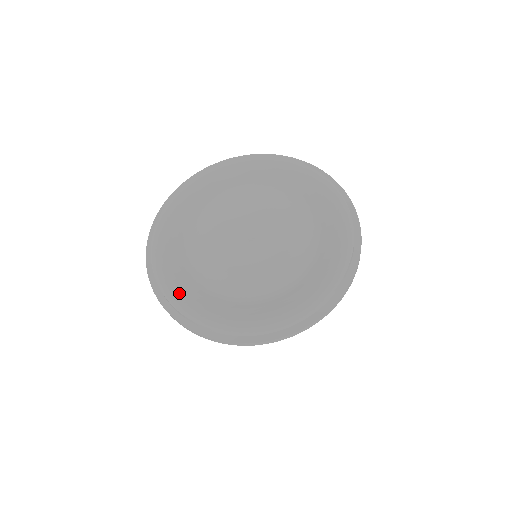
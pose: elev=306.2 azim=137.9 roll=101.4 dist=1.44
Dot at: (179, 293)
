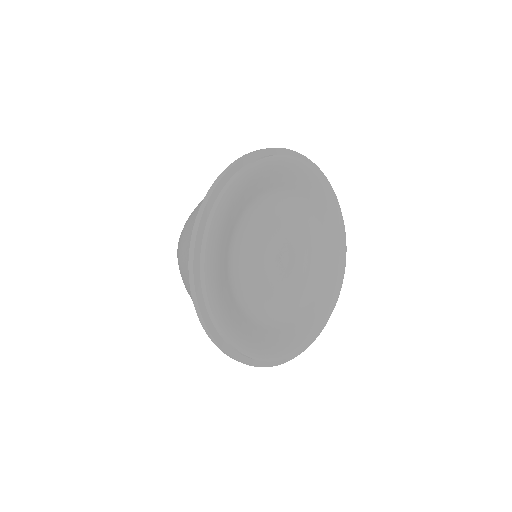
Dot at: (220, 235)
